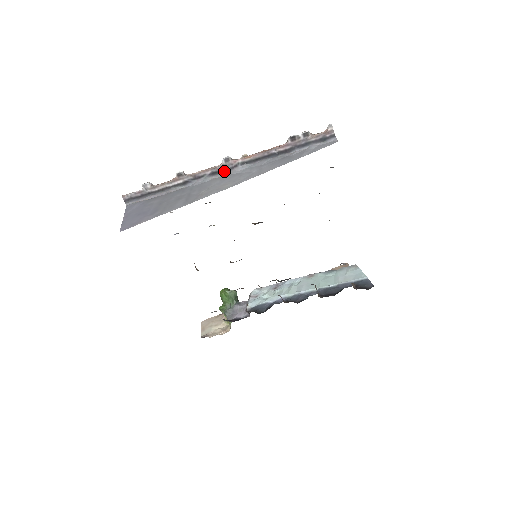
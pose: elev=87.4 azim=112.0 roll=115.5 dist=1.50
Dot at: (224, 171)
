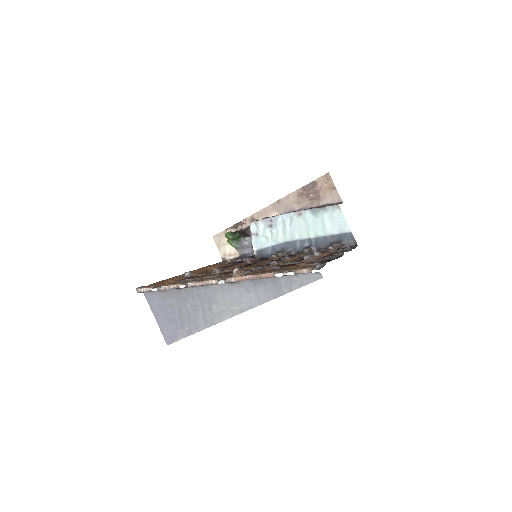
Dot at: occluded
